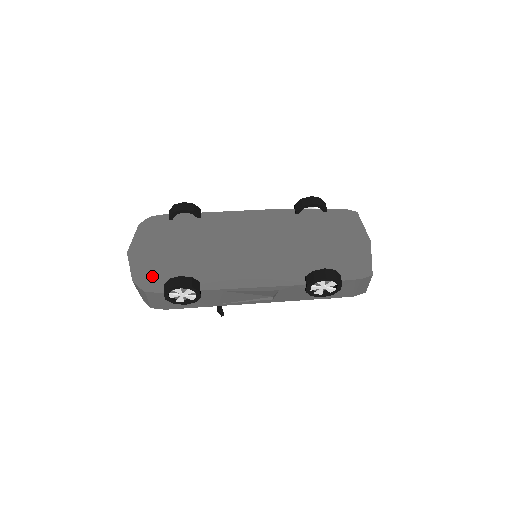
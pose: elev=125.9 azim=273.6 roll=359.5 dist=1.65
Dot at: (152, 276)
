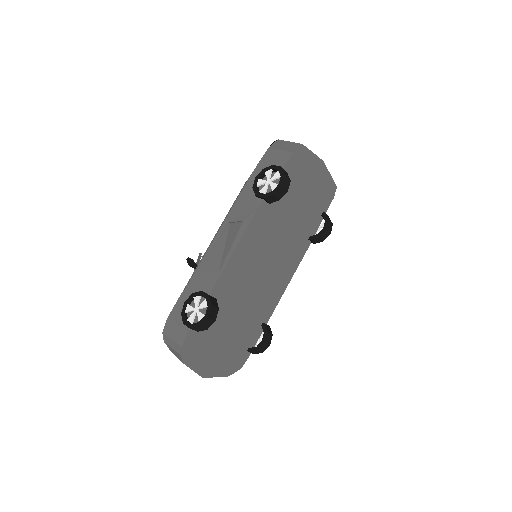
Dot at: (235, 360)
